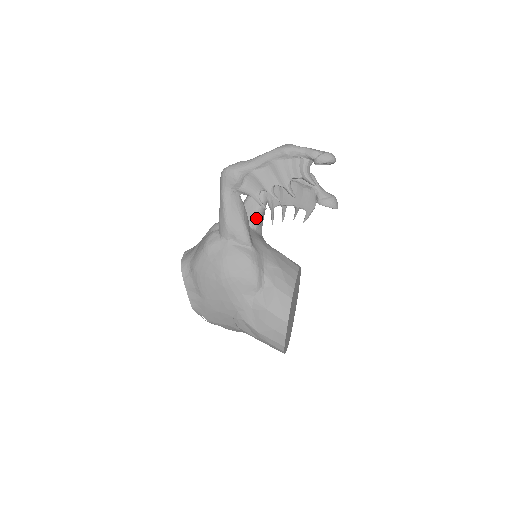
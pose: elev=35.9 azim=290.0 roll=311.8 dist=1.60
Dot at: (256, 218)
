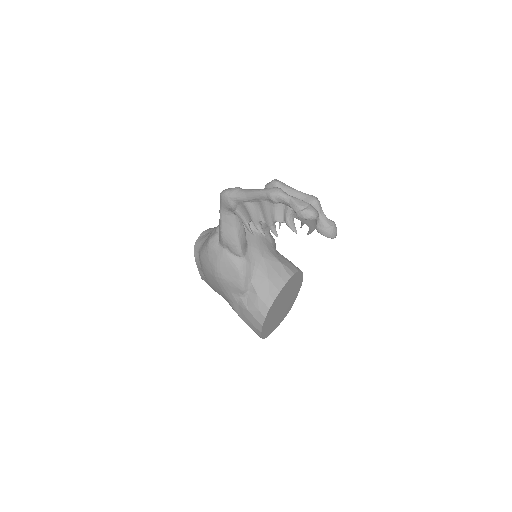
Dot at: occluded
